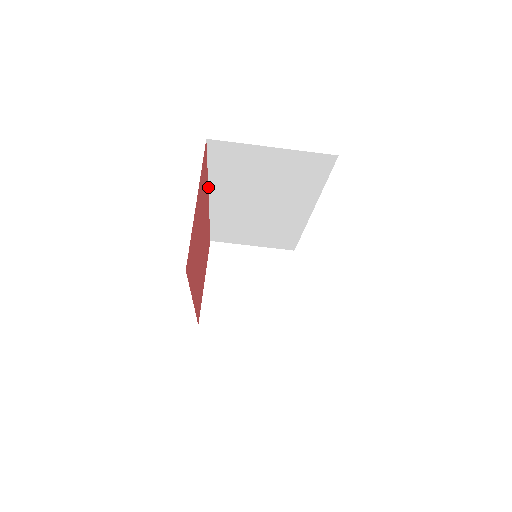
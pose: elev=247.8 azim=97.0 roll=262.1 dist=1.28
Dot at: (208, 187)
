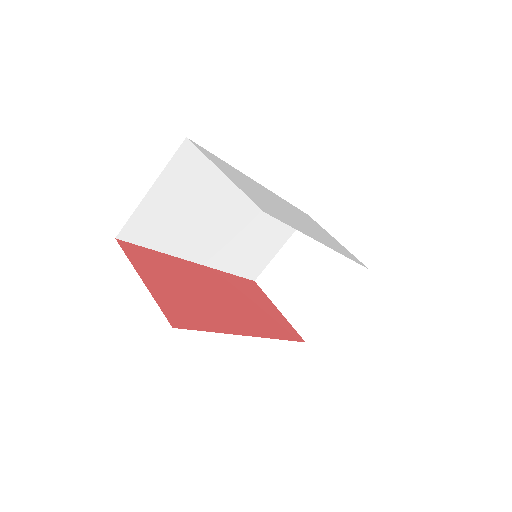
Dot at: (178, 258)
